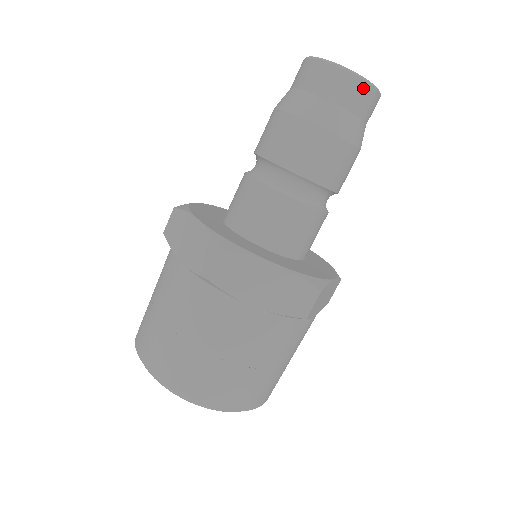
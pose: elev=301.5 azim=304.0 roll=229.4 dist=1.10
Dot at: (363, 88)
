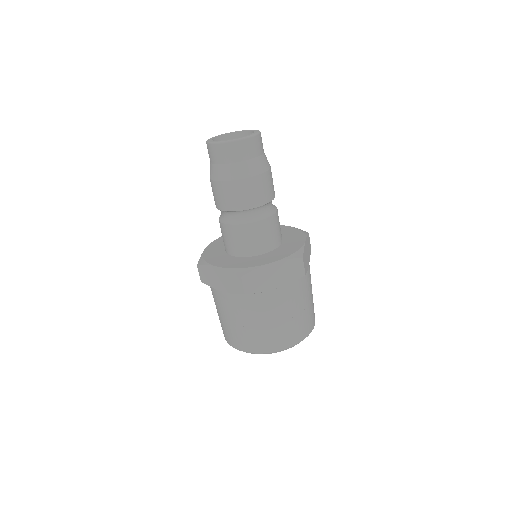
Dot at: (222, 148)
